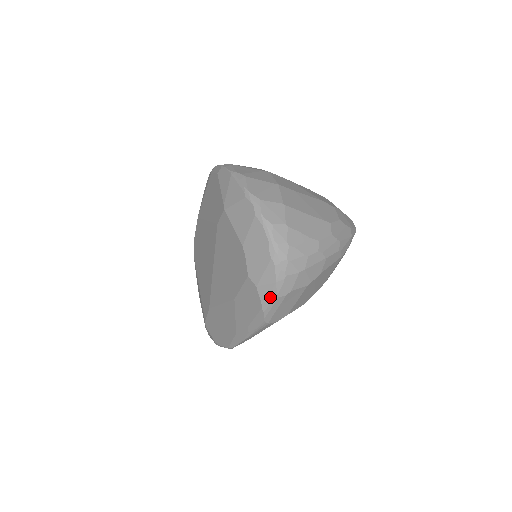
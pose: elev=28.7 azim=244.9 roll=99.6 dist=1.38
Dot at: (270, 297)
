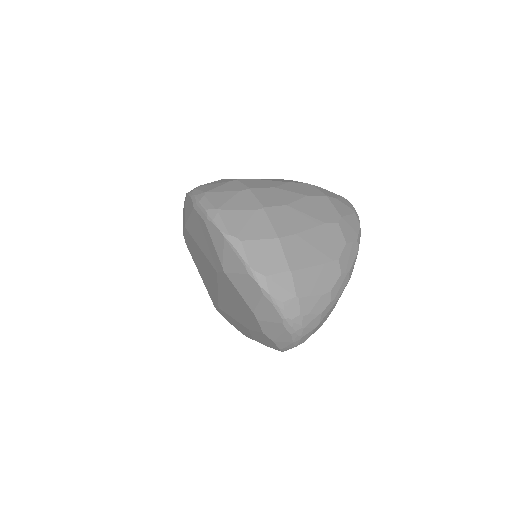
Dot at: (288, 347)
